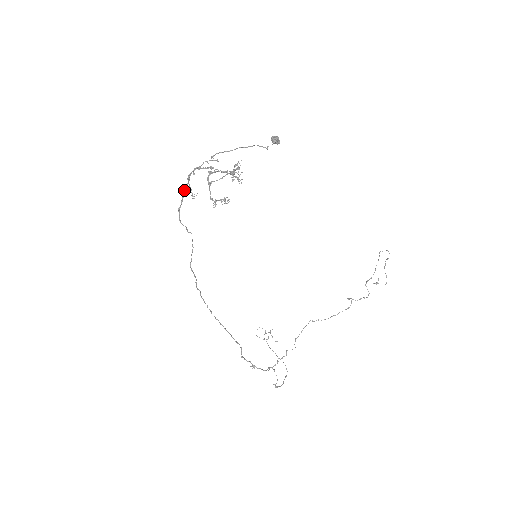
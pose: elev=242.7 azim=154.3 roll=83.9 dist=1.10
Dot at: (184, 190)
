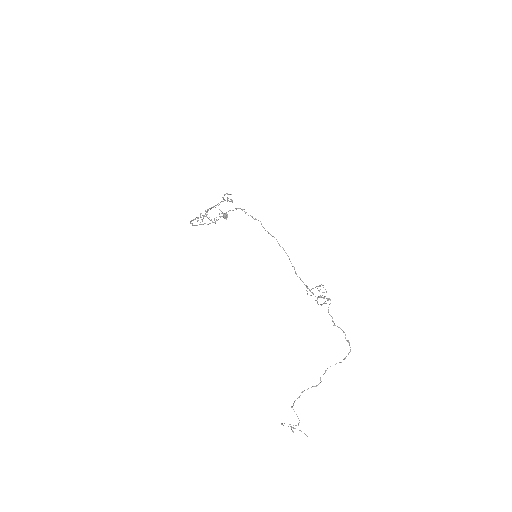
Dot at: (192, 225)
